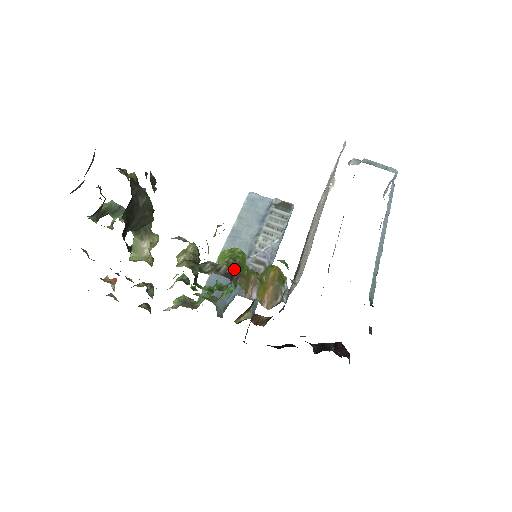
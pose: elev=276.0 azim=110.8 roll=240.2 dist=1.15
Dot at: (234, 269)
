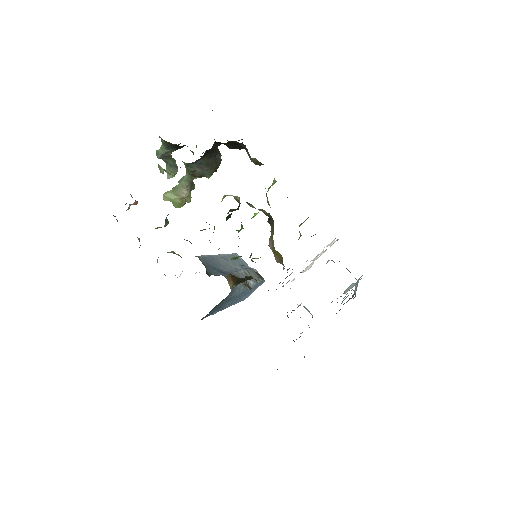
Dot at: (271, 218)
